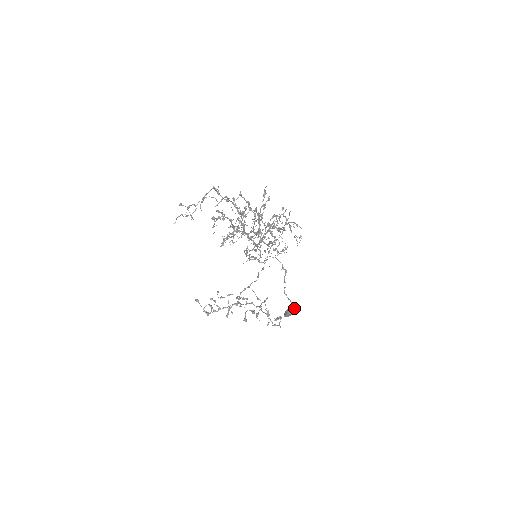
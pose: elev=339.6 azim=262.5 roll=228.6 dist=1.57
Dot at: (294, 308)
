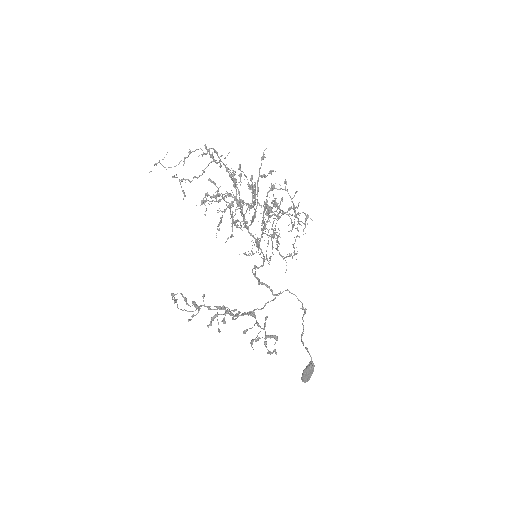
Dot at: (311, 361)
